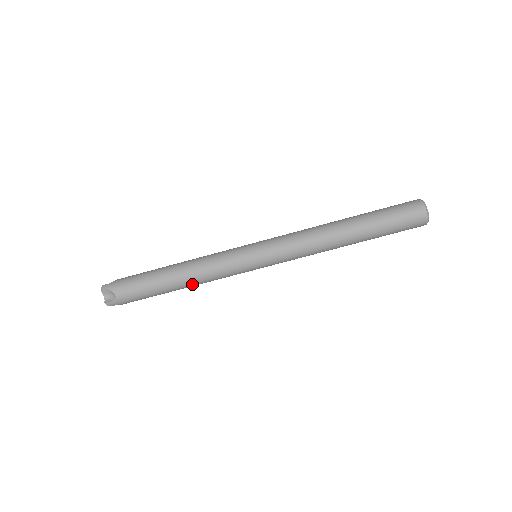
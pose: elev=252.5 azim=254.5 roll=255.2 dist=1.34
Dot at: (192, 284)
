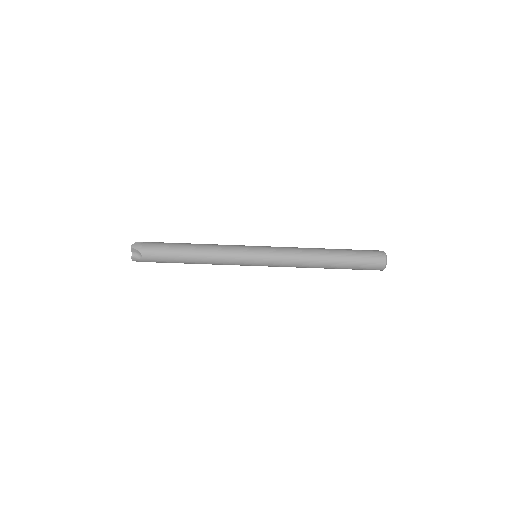
Dot at: (203, 263)
